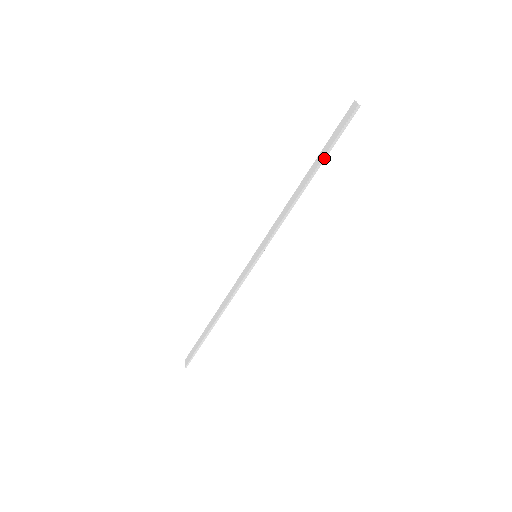
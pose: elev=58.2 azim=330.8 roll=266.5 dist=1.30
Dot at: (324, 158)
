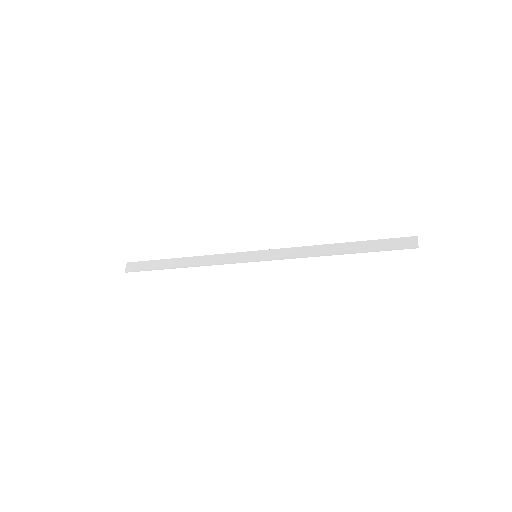
Dot at: (365, 252)
